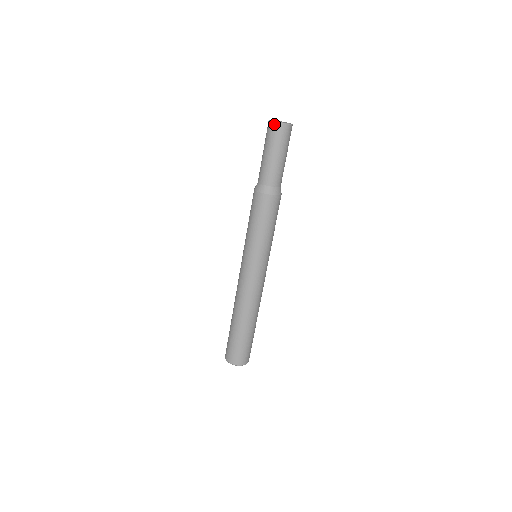
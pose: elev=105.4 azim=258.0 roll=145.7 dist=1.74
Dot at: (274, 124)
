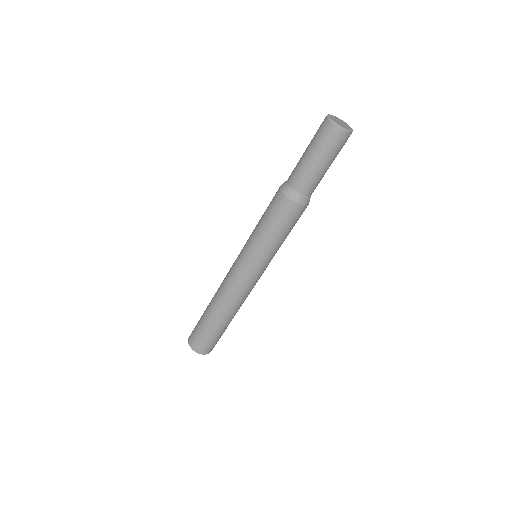
Dot at: (335, 127)
